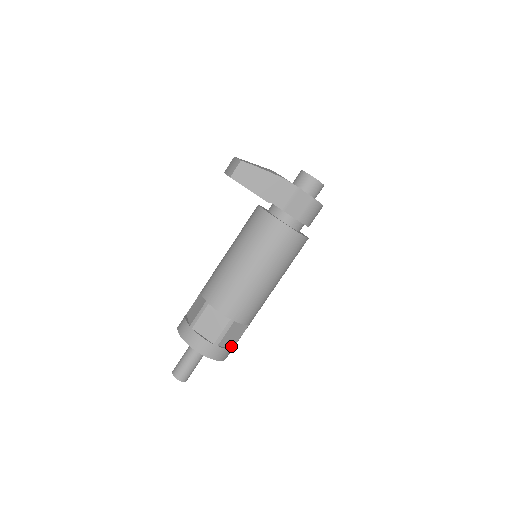
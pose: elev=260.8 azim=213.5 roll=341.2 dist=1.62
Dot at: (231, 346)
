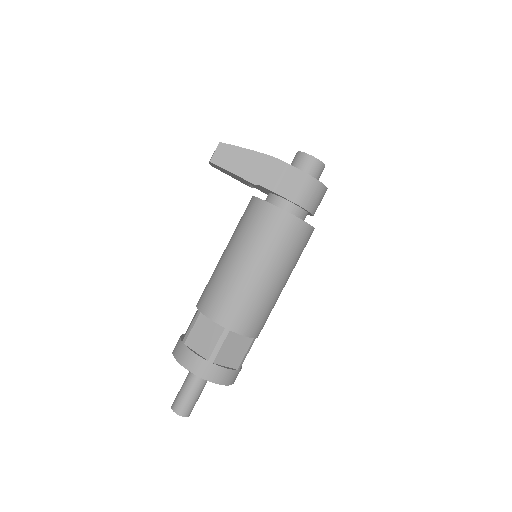
Dot at: (234, 367)
